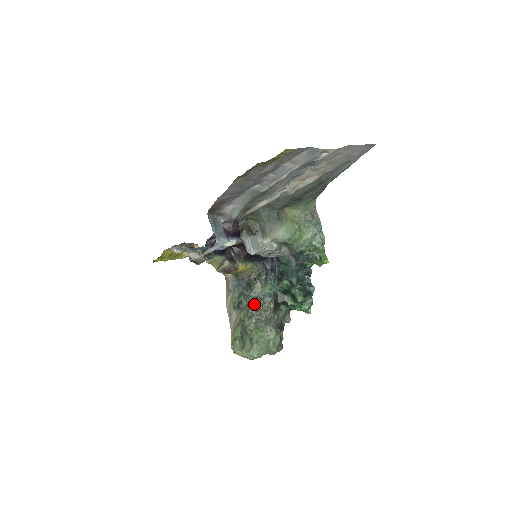
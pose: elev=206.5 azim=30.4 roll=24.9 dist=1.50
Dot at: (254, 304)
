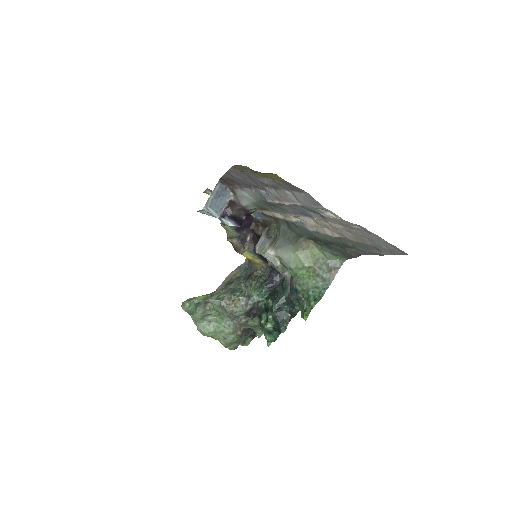
Dot at: (234, 293)
